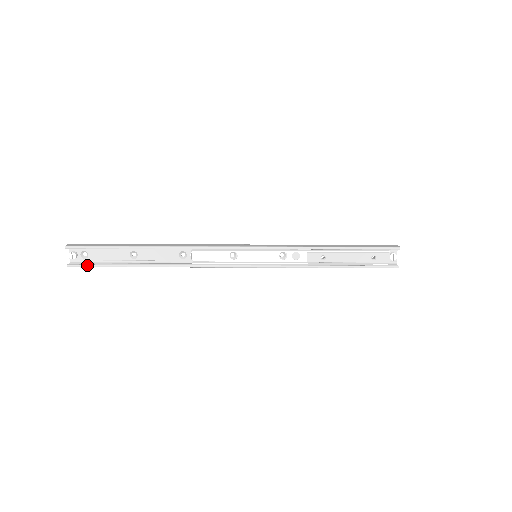
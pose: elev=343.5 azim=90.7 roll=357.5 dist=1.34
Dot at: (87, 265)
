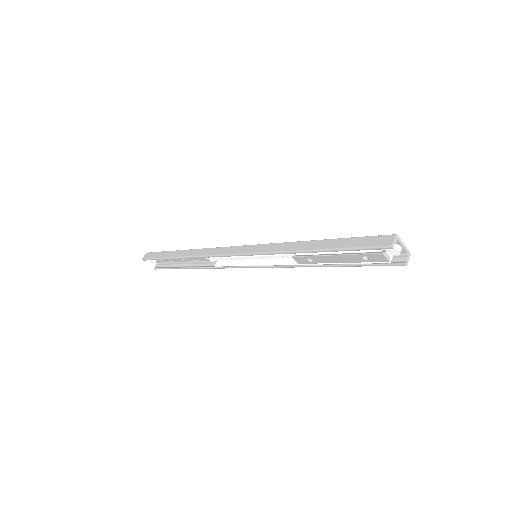
Dot at: occluded
